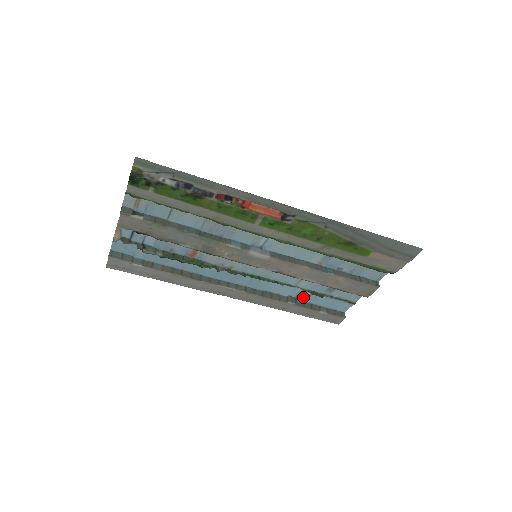
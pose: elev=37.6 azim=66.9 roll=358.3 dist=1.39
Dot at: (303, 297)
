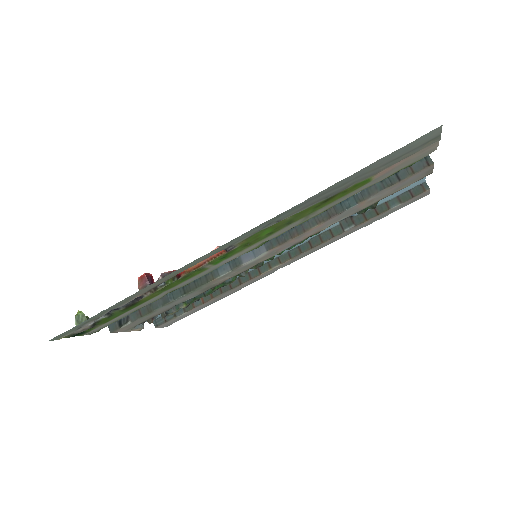
Dot at: occluded
